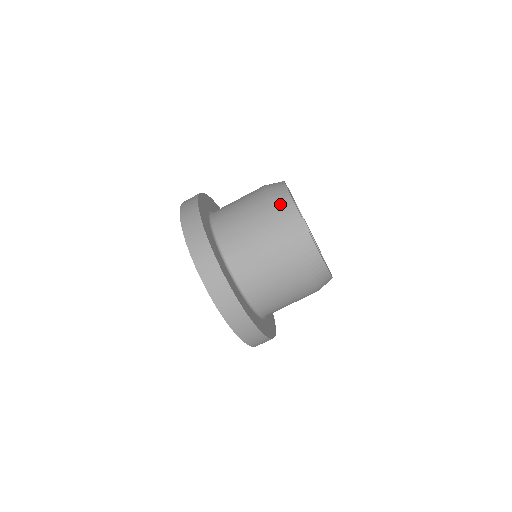
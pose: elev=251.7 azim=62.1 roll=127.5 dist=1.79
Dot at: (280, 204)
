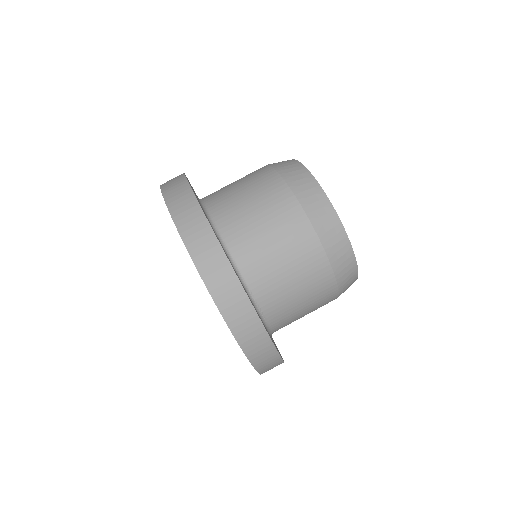
Dot at: (325, 225)
